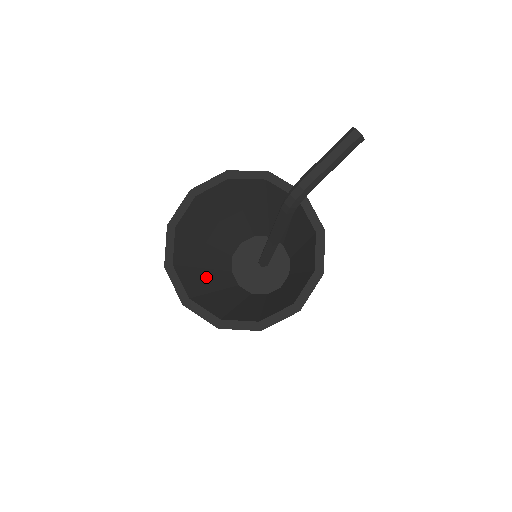
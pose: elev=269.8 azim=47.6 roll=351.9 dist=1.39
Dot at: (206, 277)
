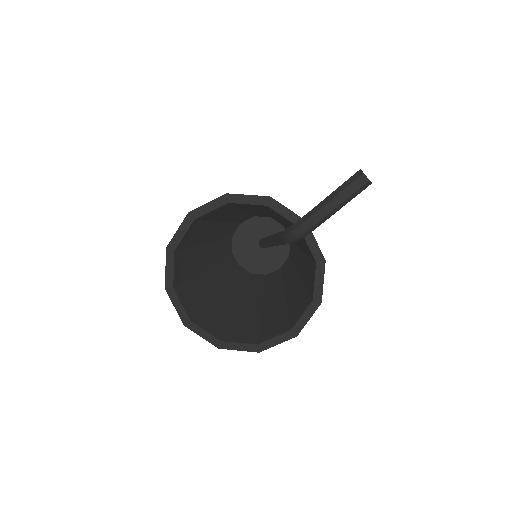
Dot at: (206, 279)
